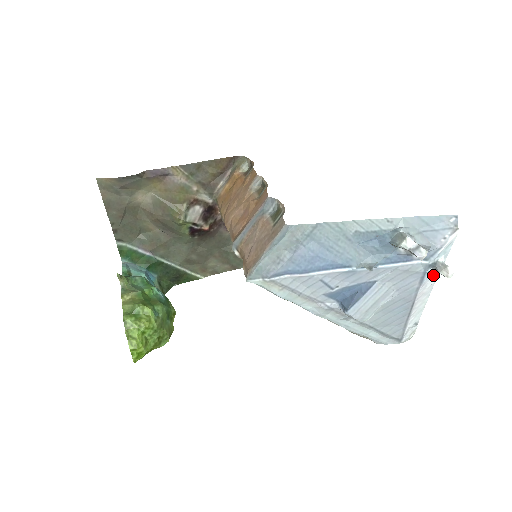
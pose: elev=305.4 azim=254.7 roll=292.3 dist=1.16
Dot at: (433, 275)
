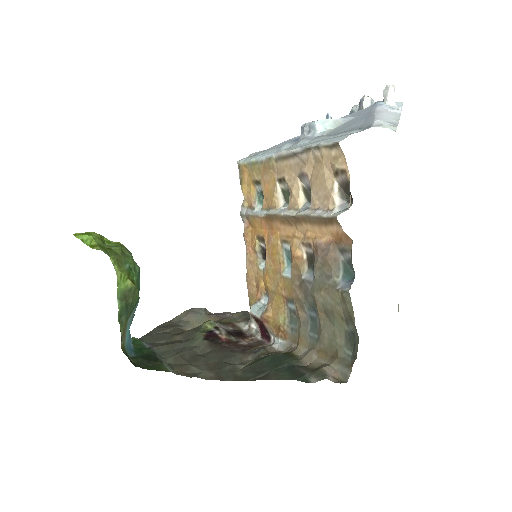
Dot at: (392, 109)
